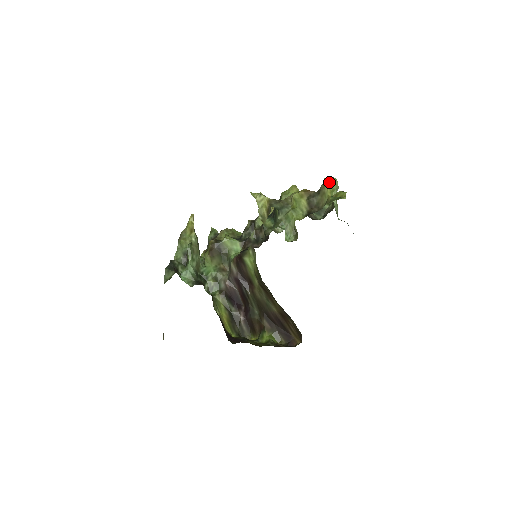
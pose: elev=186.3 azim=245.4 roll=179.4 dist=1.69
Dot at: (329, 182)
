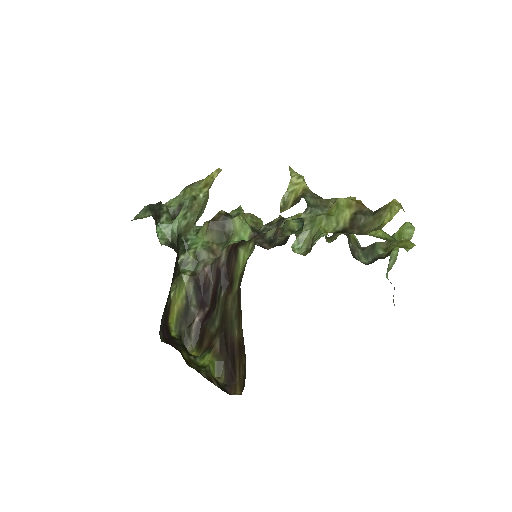
Dot at: (396, 206)
